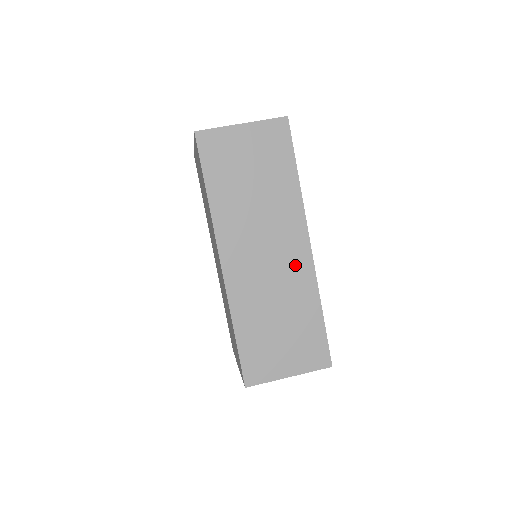
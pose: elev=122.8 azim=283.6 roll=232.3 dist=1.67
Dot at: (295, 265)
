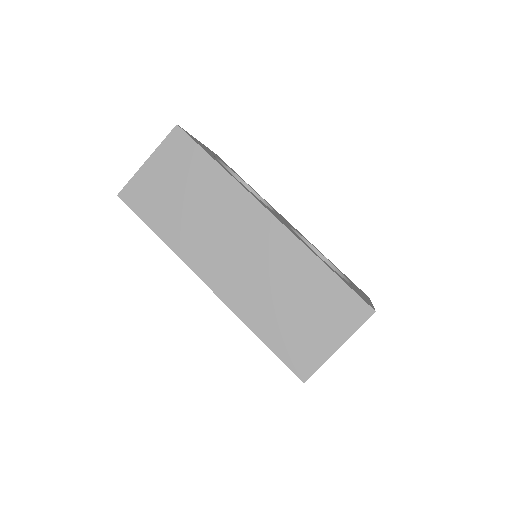
Dot at: (270, 241)
